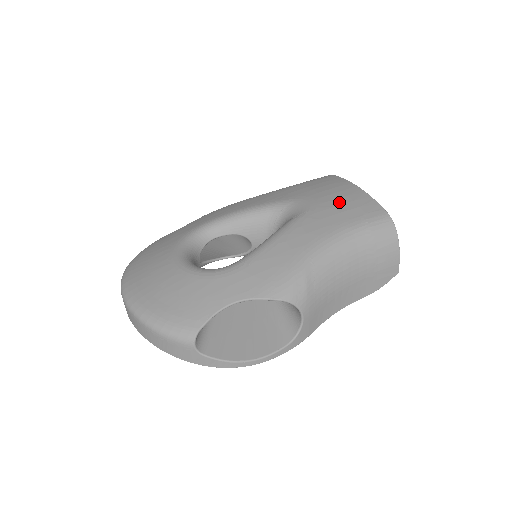
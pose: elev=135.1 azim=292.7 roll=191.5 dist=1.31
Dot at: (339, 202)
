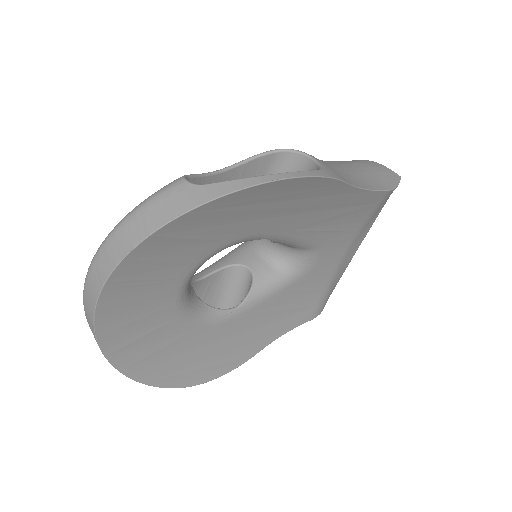
Dot at: occluded
